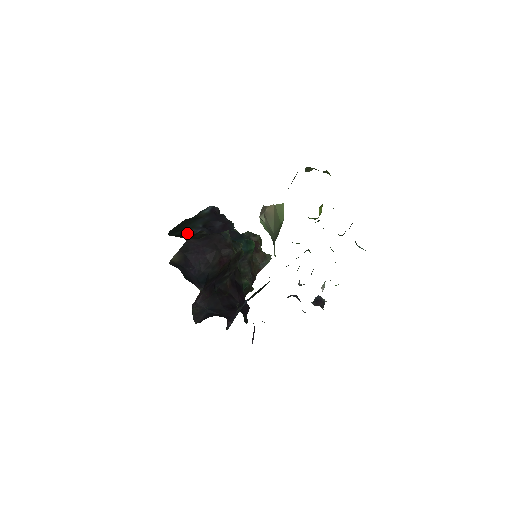
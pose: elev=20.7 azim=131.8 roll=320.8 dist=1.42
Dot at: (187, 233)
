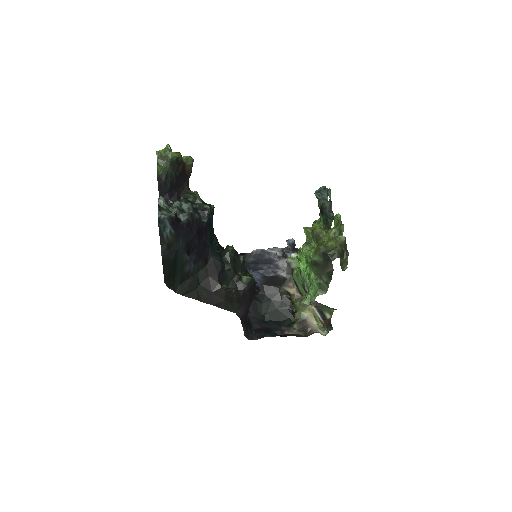
Dot at: (187, 276)
